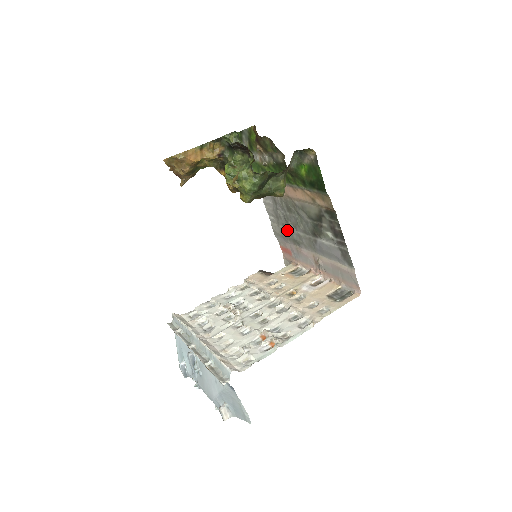
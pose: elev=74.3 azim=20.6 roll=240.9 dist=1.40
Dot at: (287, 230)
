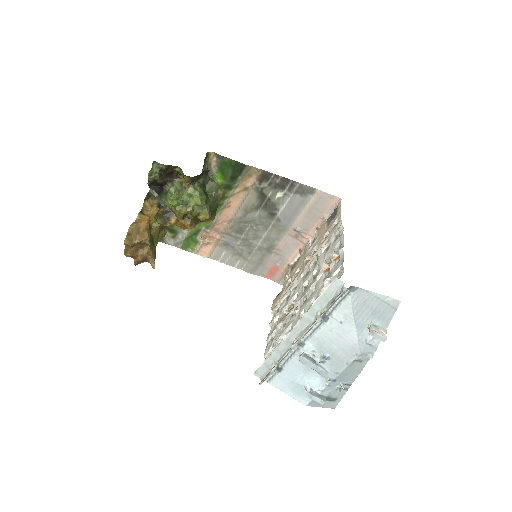
Dot at: (255, 252)
